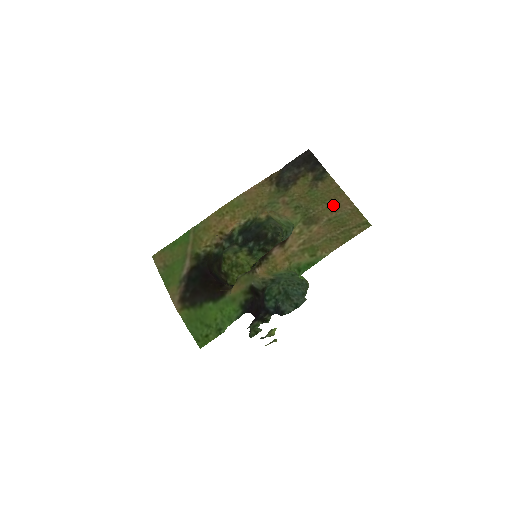
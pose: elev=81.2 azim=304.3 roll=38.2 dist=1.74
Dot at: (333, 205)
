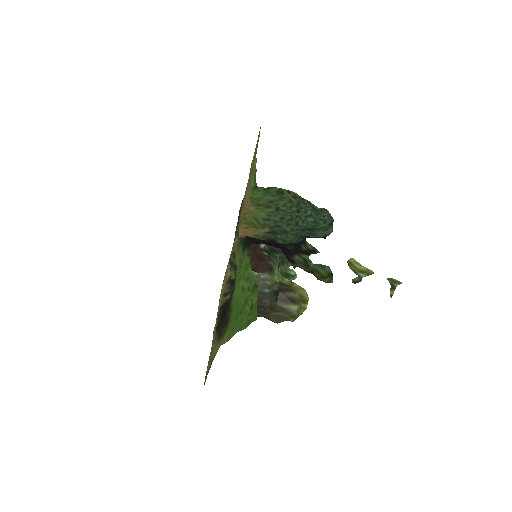
Dot at: (250, 172)
